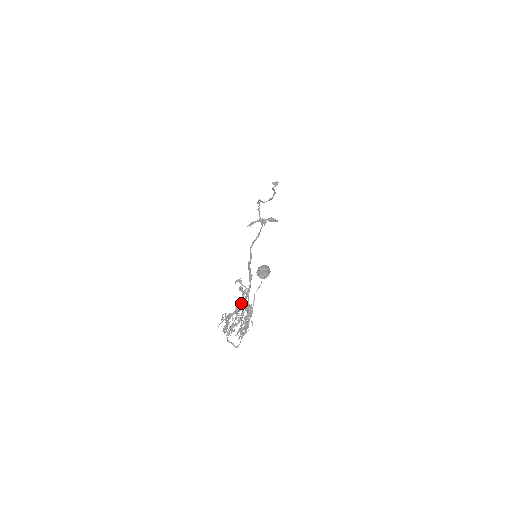
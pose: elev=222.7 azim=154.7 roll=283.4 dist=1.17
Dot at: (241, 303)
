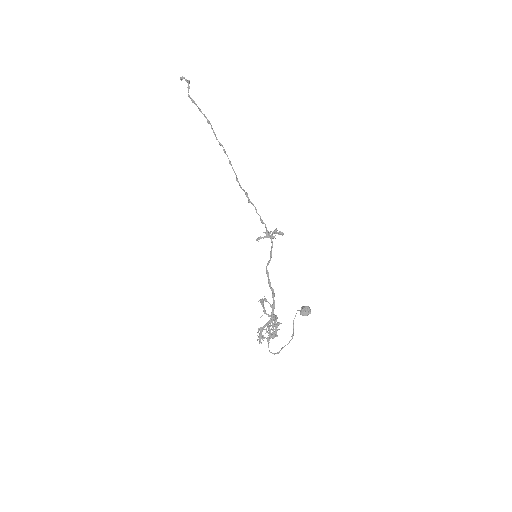
Dot at: (264, 312)
